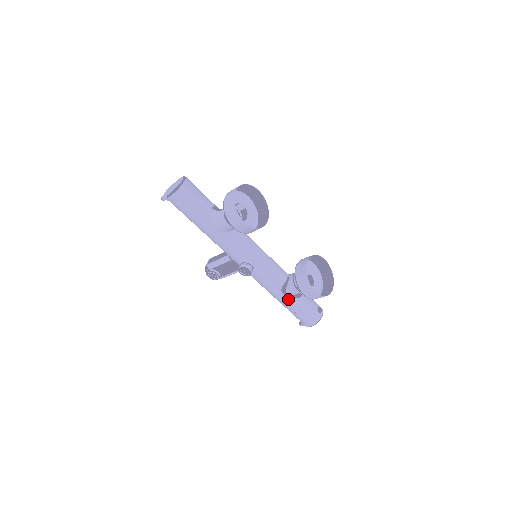
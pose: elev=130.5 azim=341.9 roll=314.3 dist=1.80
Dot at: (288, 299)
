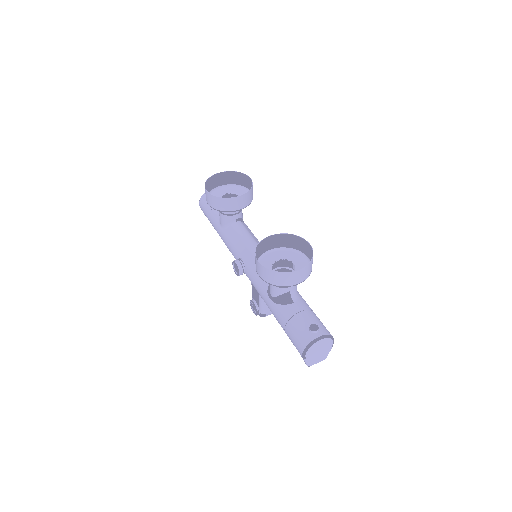
Dot at: (274, 305)
